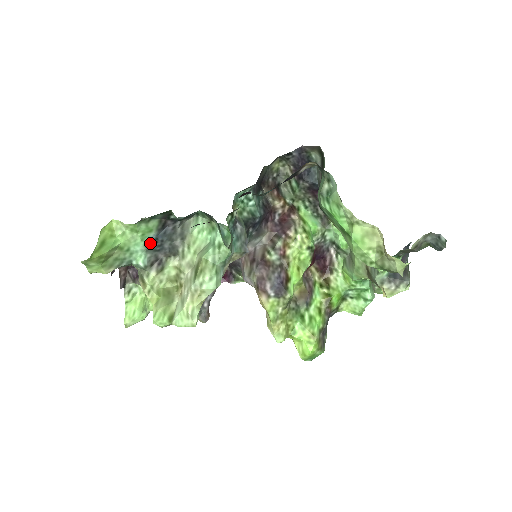
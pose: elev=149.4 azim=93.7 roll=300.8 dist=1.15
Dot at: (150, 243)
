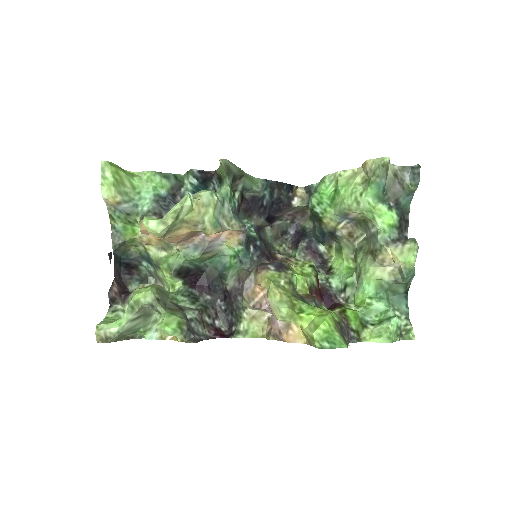
Dot at: (159, 198)
